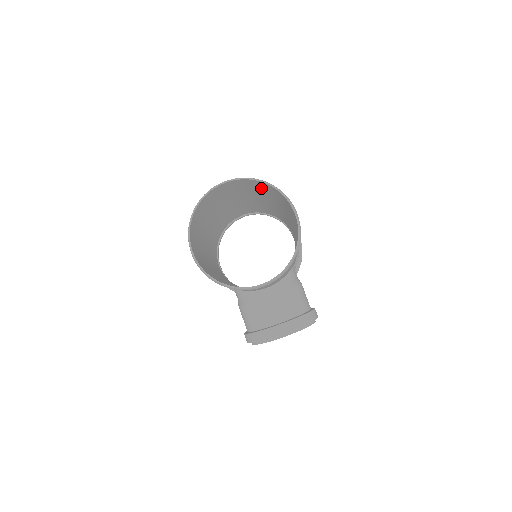
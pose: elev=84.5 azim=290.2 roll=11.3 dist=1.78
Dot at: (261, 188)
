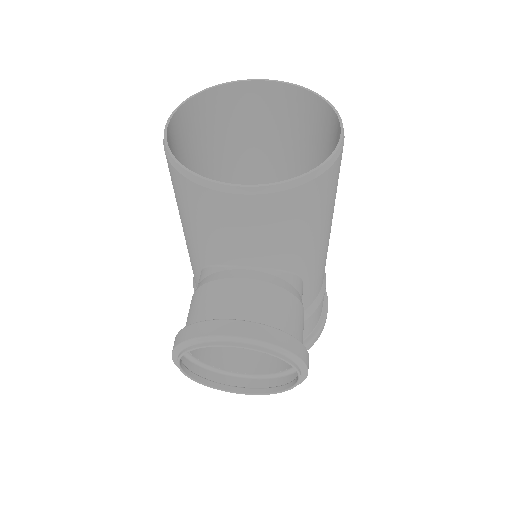
Dot at: (306, 127)
